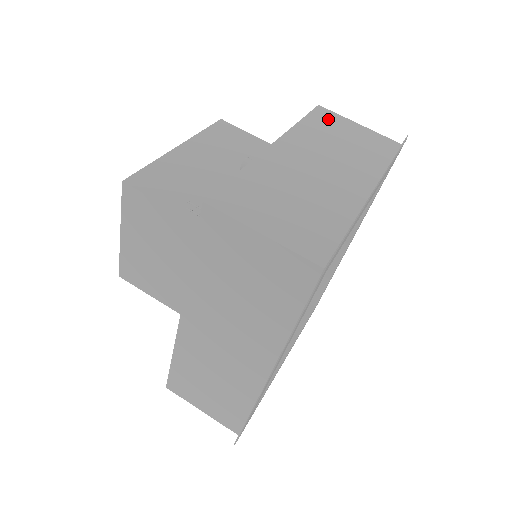
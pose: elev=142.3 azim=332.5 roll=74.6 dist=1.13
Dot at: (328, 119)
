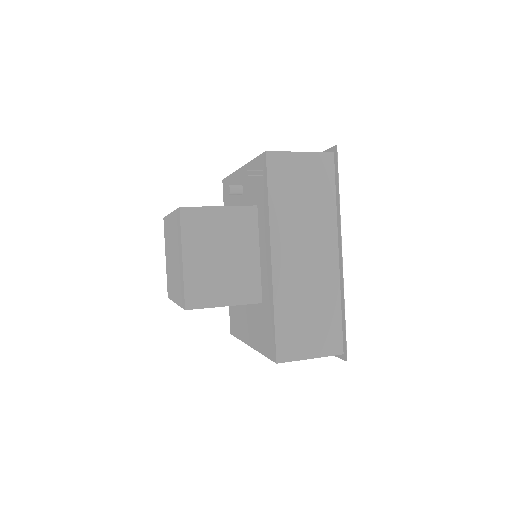
Dot at: occluded
